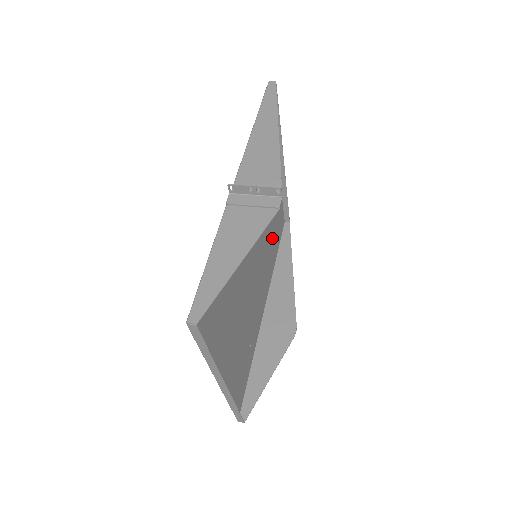
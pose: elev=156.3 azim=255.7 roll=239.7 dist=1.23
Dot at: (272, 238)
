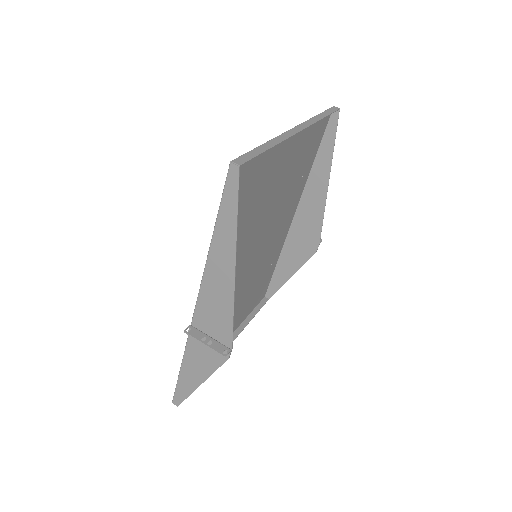
Dot at: (297, 175)
